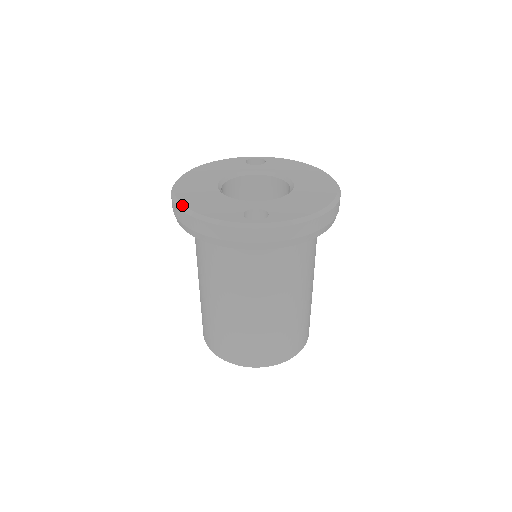
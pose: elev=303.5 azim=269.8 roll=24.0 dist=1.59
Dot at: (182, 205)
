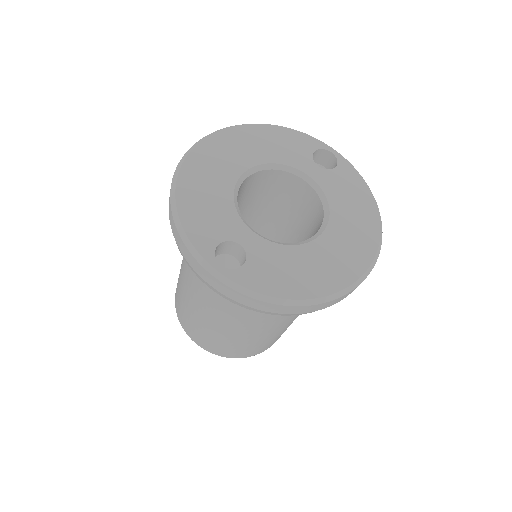
Dot at: (175, 181)
